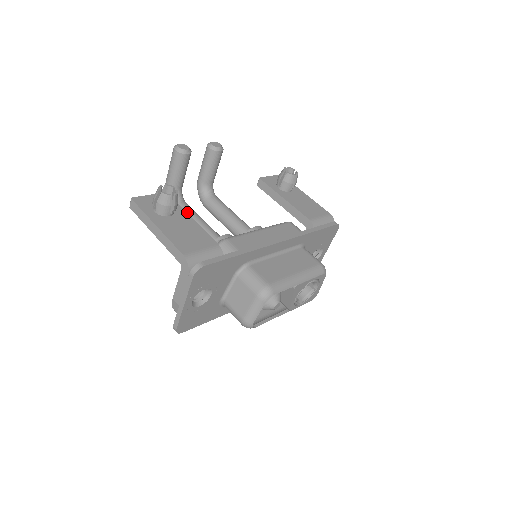
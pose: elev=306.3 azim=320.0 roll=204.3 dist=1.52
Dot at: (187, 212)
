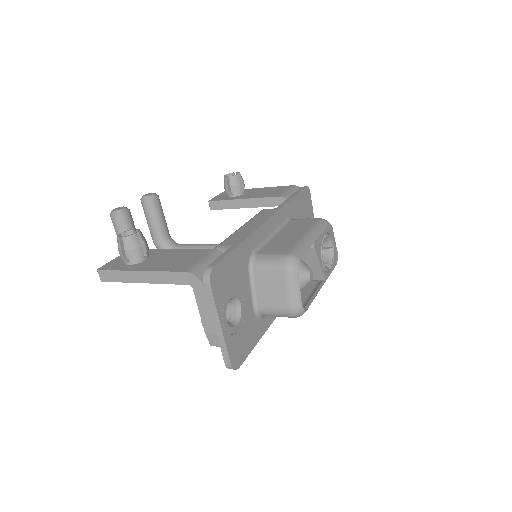
Dot at: occluded
